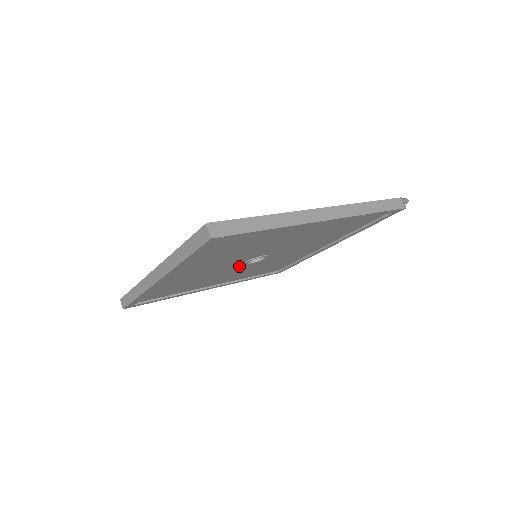
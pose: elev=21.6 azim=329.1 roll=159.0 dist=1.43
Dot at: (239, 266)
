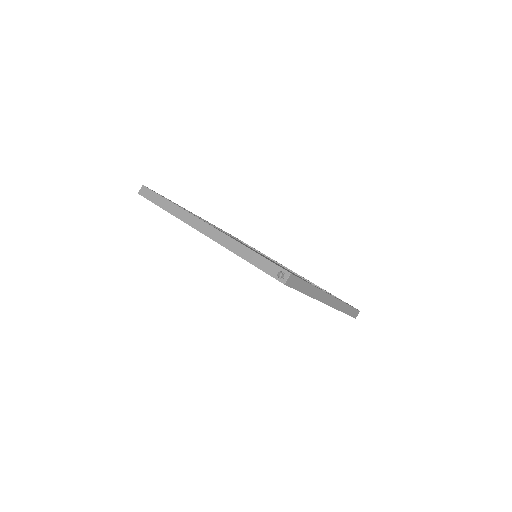
Dot at: occluded
